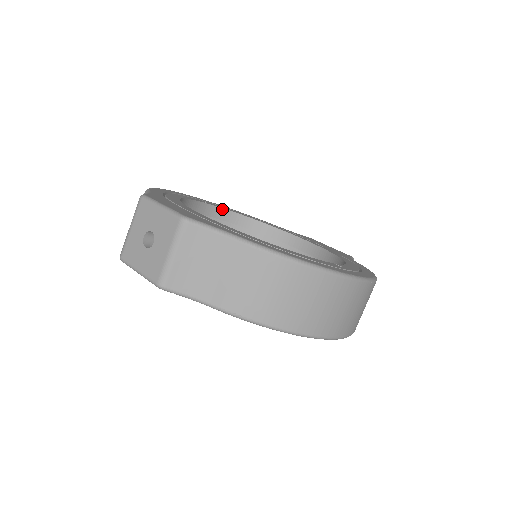
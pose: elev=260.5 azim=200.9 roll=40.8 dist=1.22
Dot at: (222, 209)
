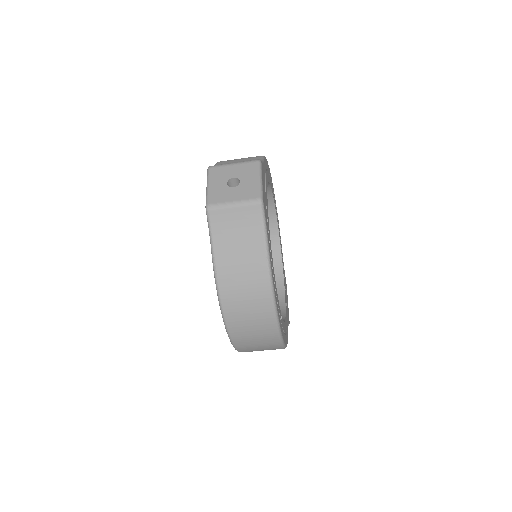
Dot at: (275, 212)
